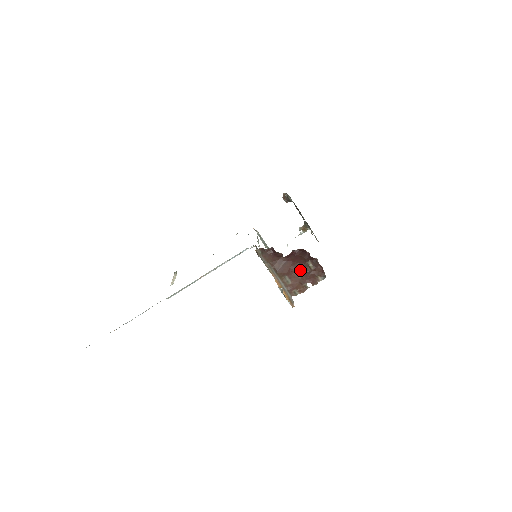
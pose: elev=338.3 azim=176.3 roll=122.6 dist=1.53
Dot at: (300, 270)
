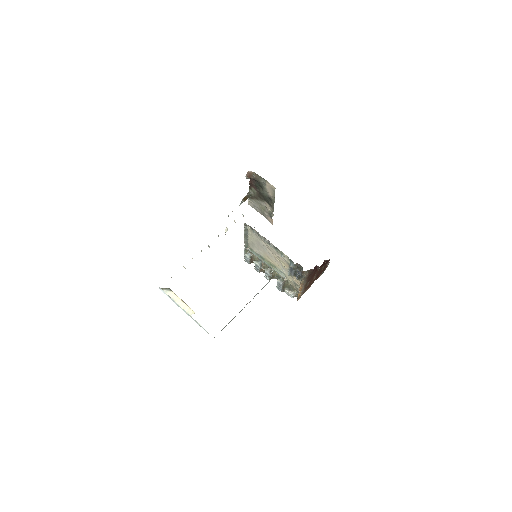
Dot at: (317, 273)
